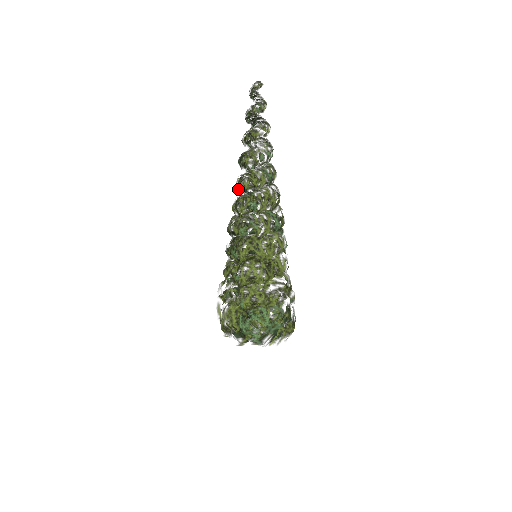
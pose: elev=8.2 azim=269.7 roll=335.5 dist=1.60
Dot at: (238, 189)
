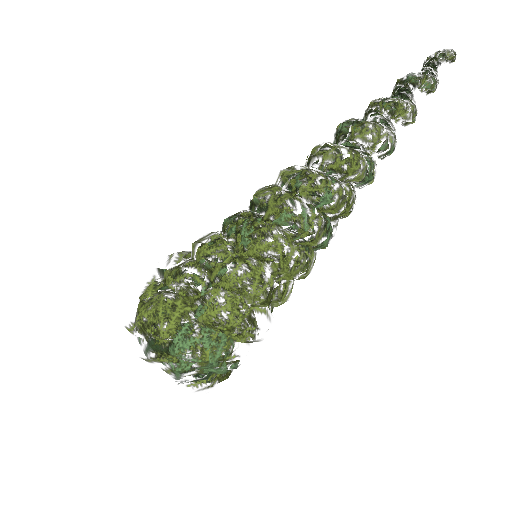
Dot at: (314, 157)
